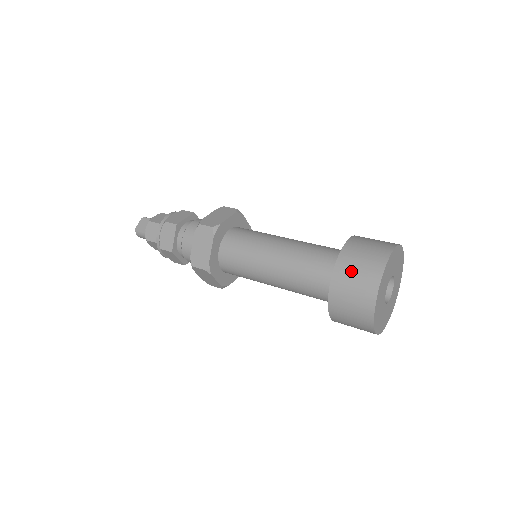
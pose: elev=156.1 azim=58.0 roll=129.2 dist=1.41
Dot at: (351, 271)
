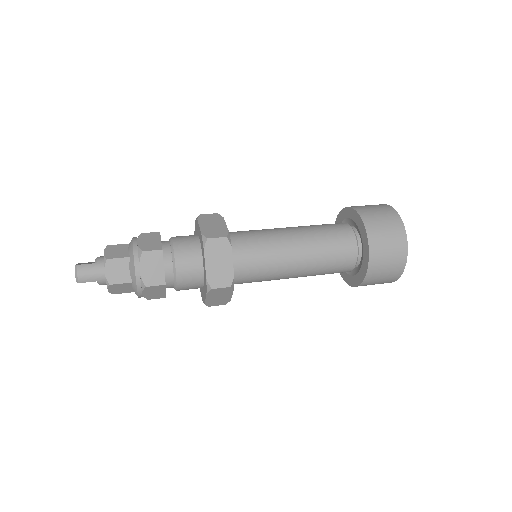
Dot at: (365, 206)
